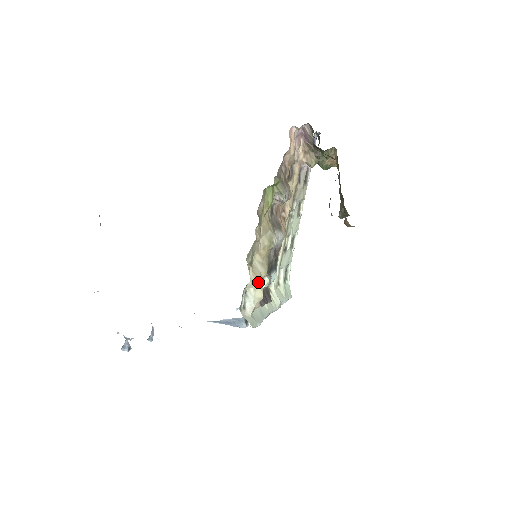
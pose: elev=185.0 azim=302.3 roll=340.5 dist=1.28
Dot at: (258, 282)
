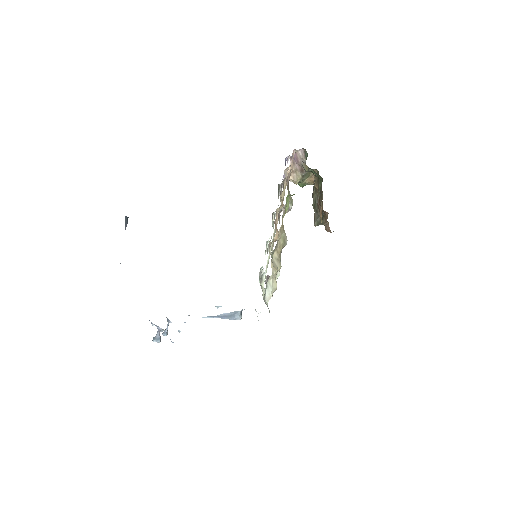
Dot at: (275, 275)
